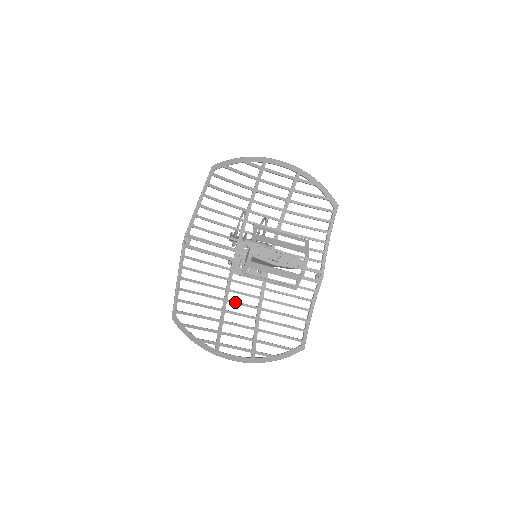
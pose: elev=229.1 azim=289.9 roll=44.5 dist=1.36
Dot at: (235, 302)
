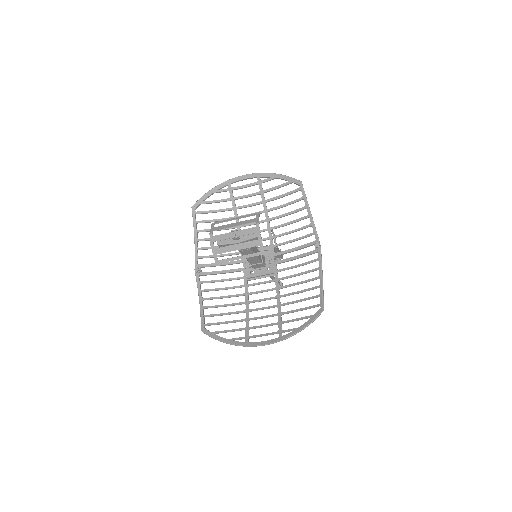
Dot at: (256, 301)
